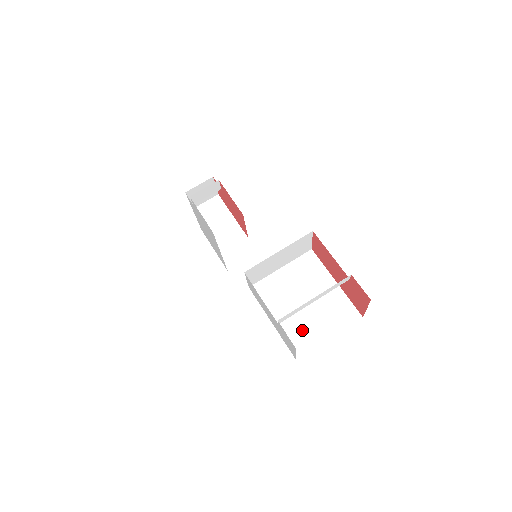
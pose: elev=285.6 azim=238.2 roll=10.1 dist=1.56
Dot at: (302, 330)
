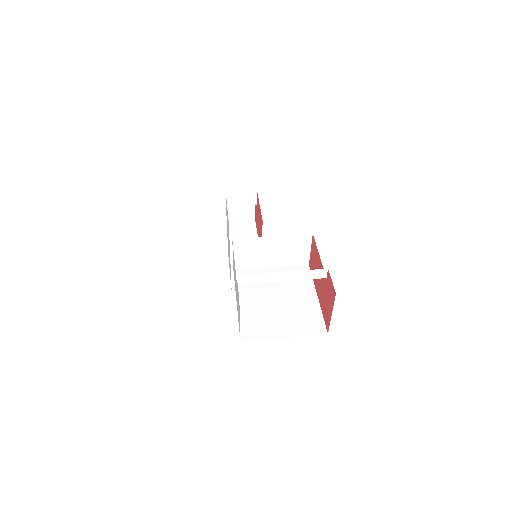
Dot at: (261, 320)
